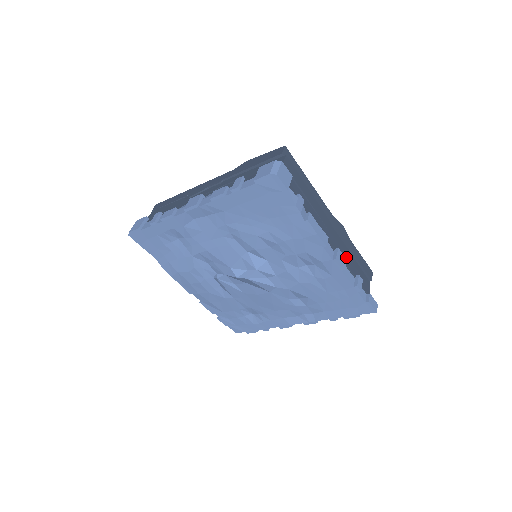
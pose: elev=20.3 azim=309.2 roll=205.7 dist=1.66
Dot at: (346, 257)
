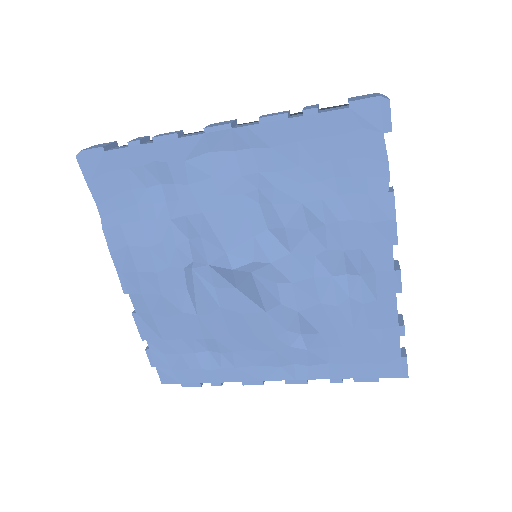
Dot at: occluded
